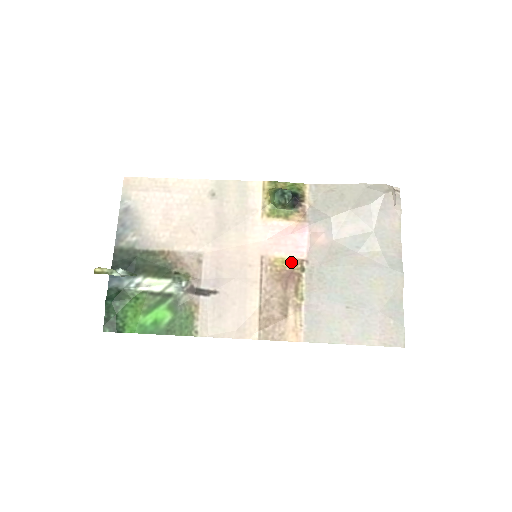
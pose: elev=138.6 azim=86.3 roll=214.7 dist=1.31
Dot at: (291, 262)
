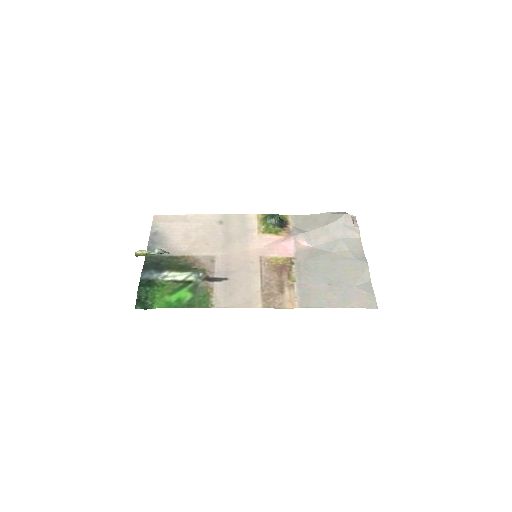
Dot at: (283, 259)
